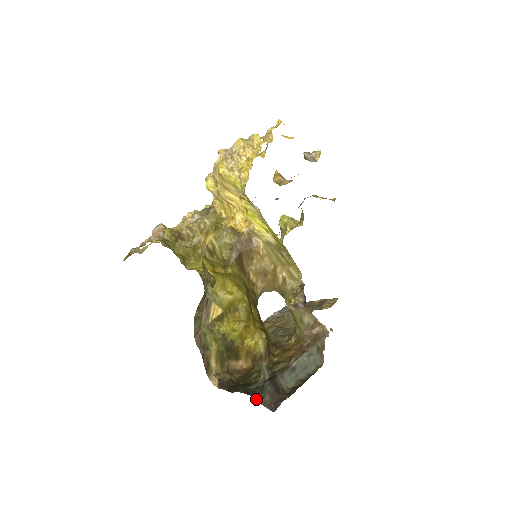
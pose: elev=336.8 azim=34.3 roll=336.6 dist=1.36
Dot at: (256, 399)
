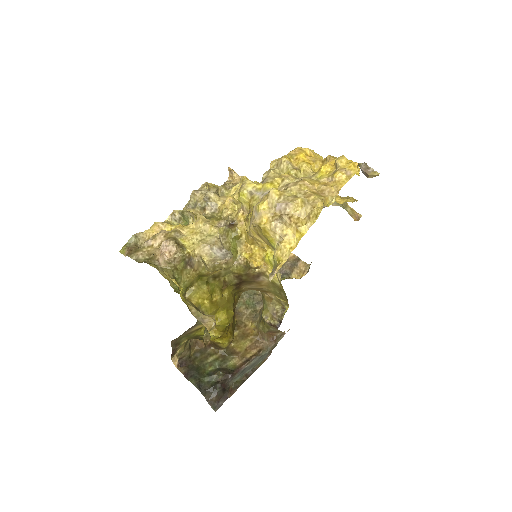
Dot at: (205, 398)
